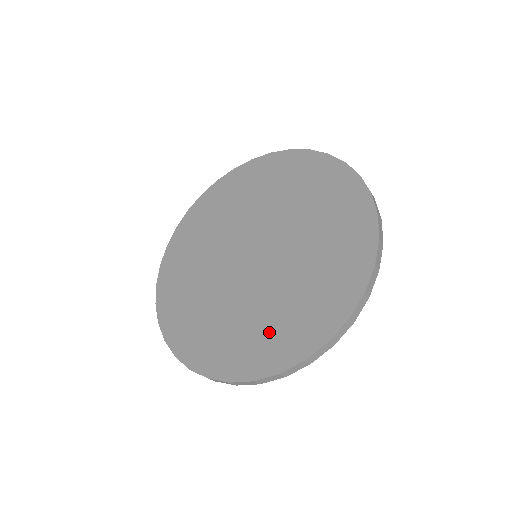
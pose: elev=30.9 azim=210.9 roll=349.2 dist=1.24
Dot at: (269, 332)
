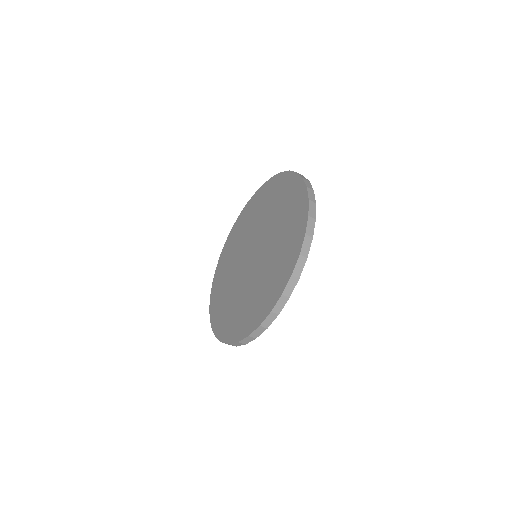
Dot at: (242, 313)
